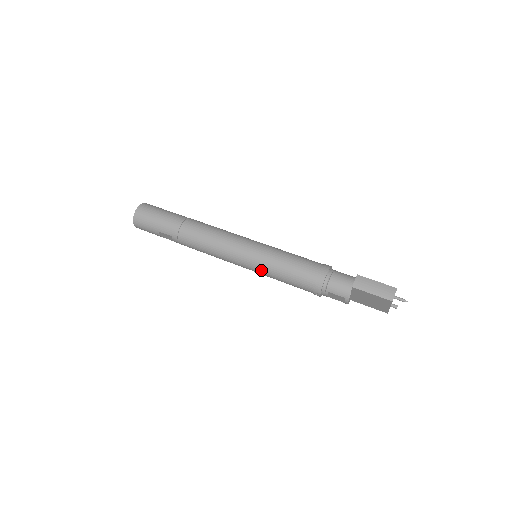
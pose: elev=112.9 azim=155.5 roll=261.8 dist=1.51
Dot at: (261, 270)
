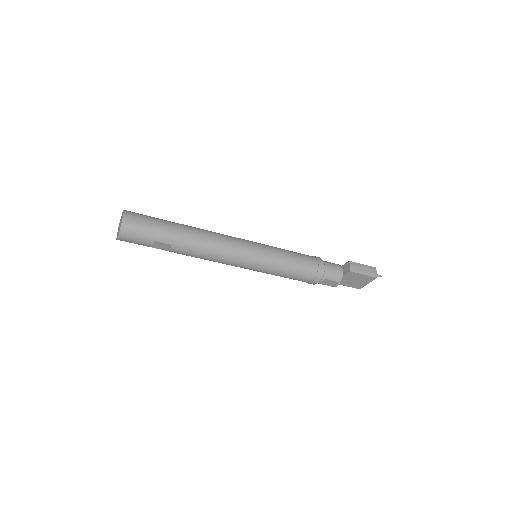
Dot at: (268, 268)
